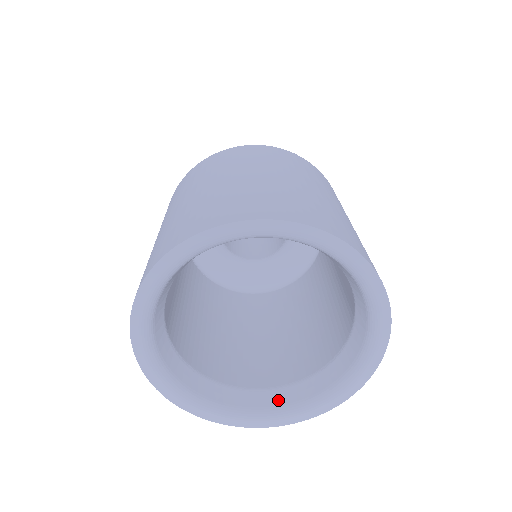
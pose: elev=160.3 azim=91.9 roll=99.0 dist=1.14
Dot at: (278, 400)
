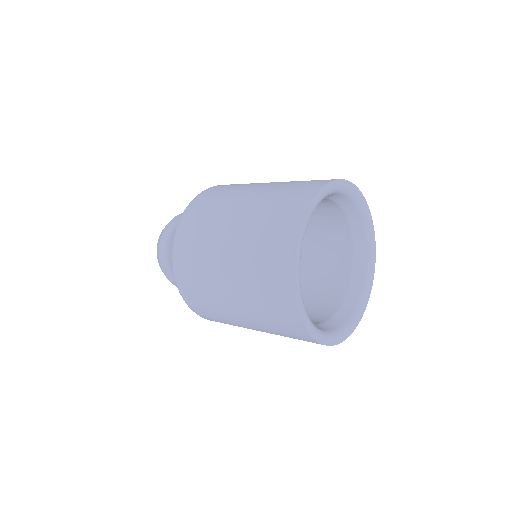
Dot at: (322, 328)
